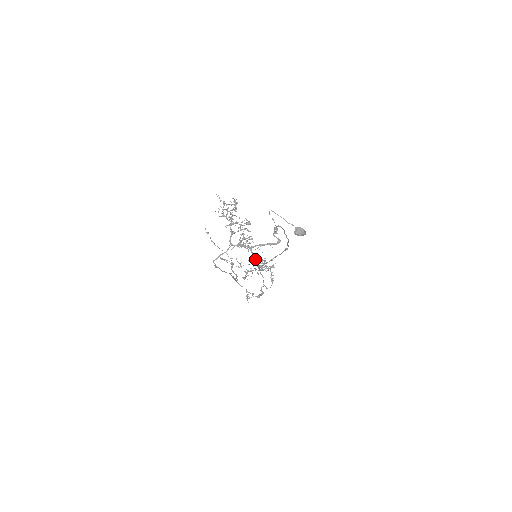
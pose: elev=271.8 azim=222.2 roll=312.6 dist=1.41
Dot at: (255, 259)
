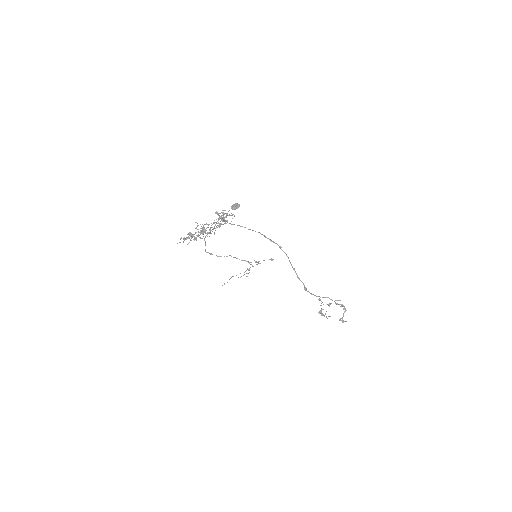
Dot at: (219, 226)
